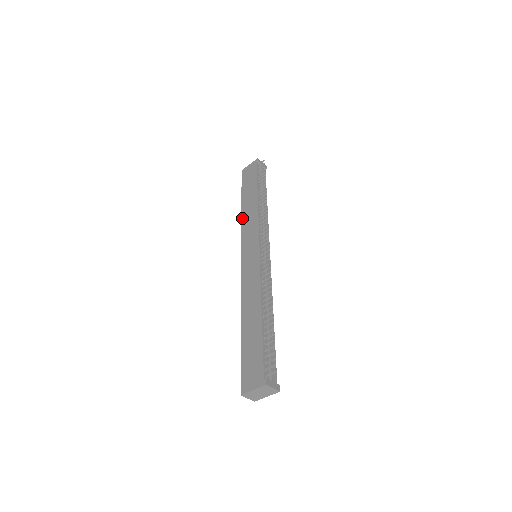
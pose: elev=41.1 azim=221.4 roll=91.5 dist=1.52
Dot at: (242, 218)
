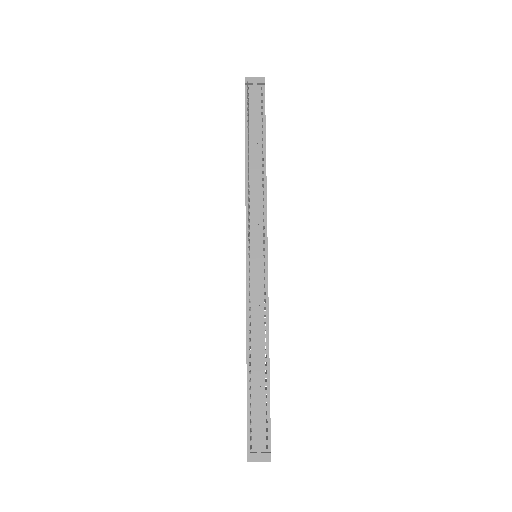
Dot at: occluded
